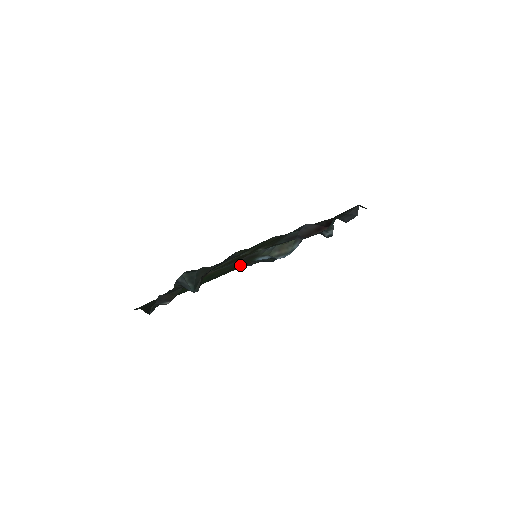
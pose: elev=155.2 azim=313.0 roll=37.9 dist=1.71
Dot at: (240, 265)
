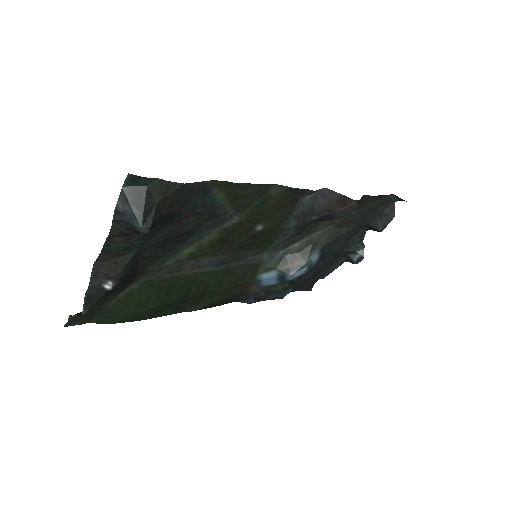
Dot at: (235, 283)
